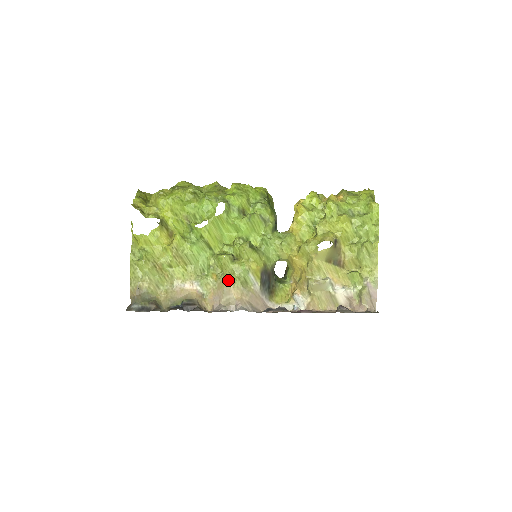
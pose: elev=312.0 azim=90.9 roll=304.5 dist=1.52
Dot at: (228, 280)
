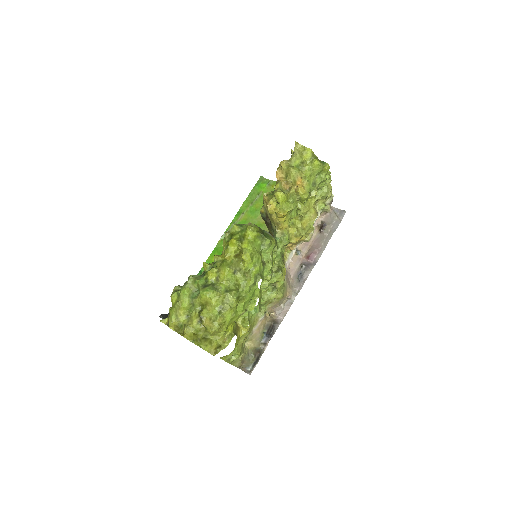
Dot at: (281, 298)
